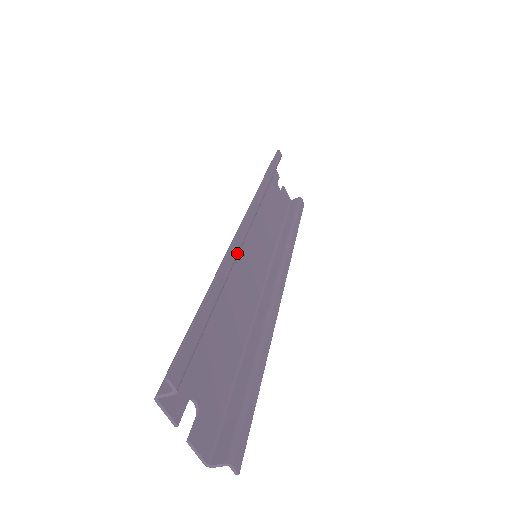
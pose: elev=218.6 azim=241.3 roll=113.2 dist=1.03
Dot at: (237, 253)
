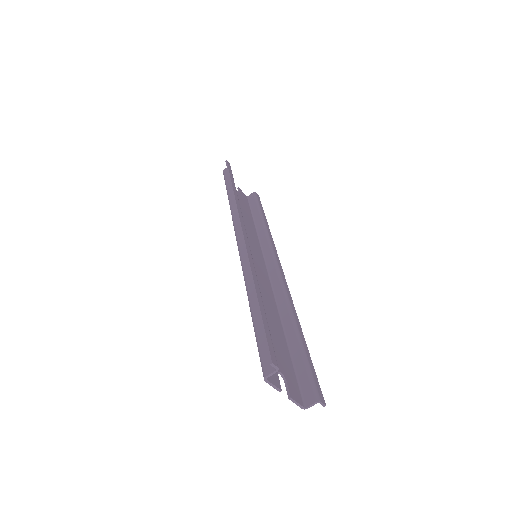
Dot at: occluded
